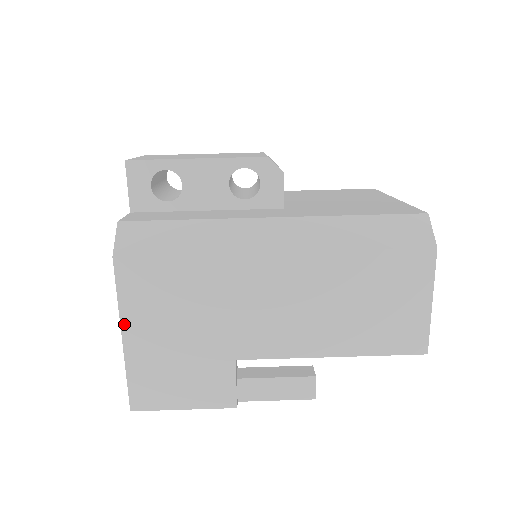
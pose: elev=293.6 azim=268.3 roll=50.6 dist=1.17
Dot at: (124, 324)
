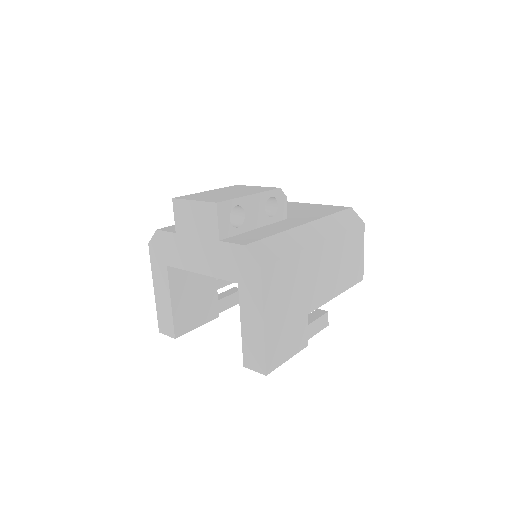
Dot at: (265, 313)
